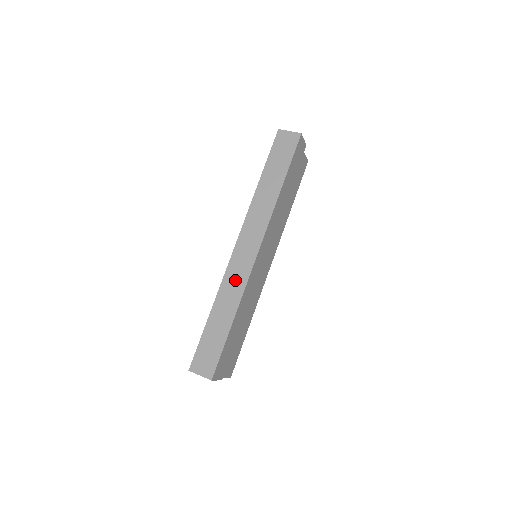
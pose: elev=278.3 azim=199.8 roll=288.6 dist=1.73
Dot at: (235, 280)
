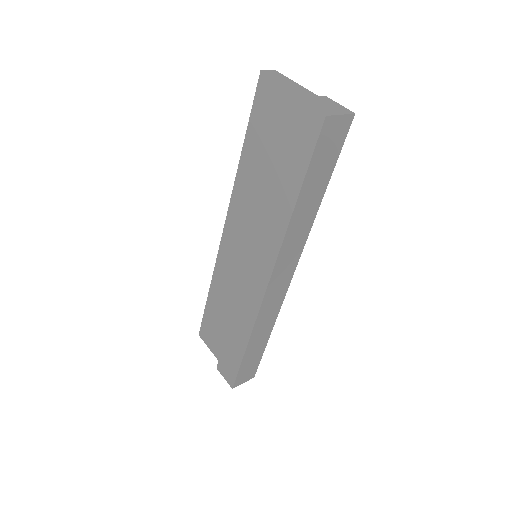
Dot at: (270, 311)
